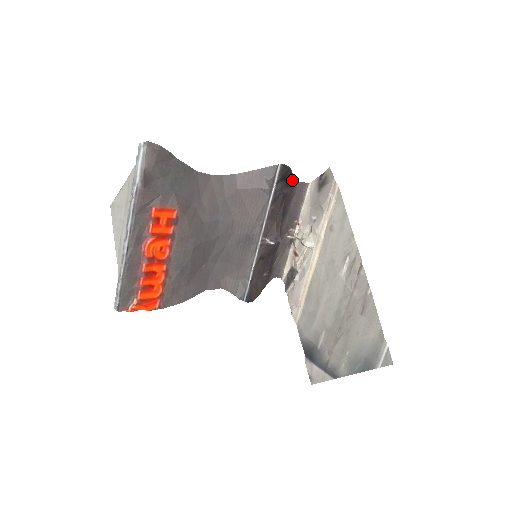
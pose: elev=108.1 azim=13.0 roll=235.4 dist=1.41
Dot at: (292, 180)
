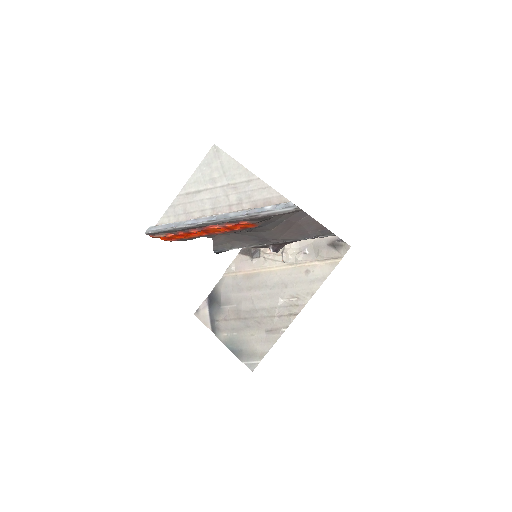
Dot at: occluded
